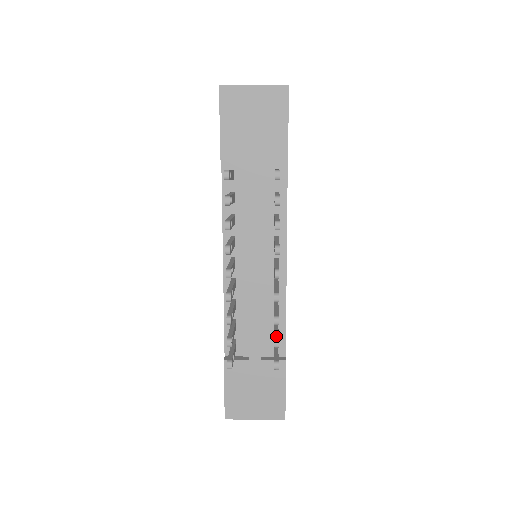
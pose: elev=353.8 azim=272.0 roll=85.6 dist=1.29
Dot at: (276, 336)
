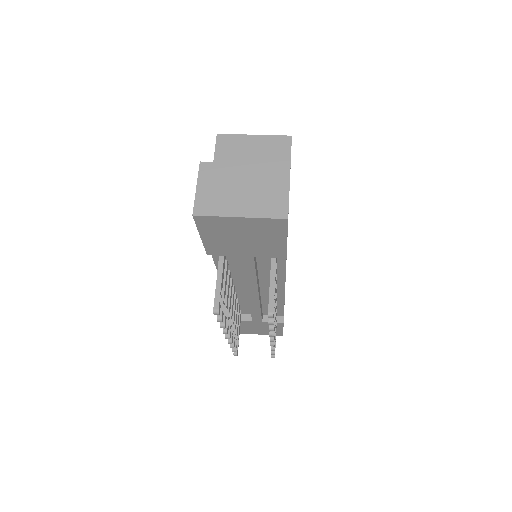
Dot at: occluded
